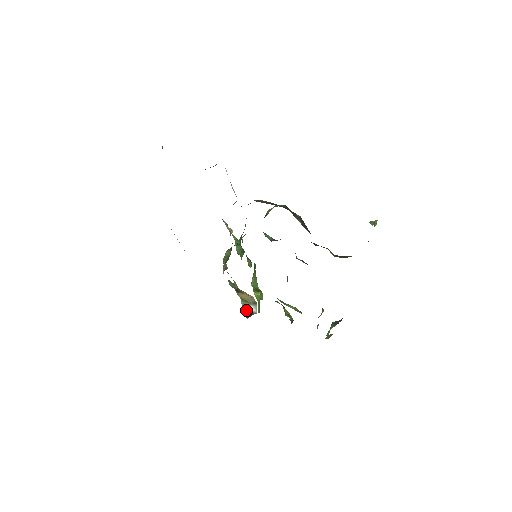
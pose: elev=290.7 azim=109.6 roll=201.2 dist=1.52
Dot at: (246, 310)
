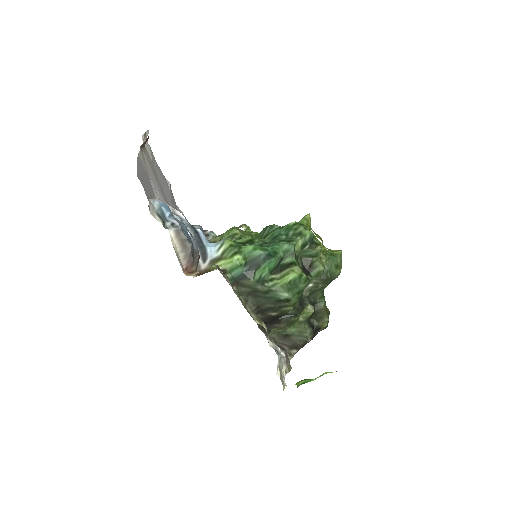
Dot at: occluded
